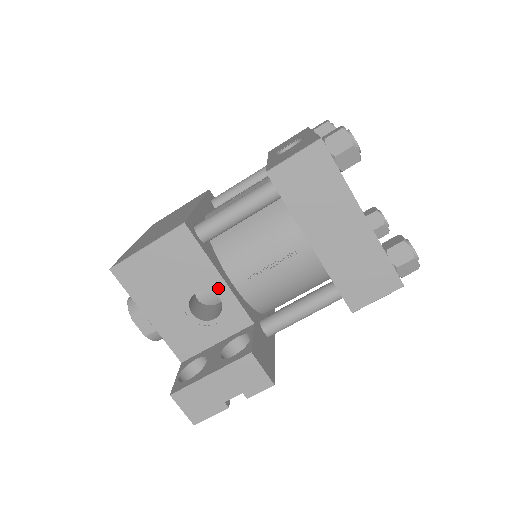
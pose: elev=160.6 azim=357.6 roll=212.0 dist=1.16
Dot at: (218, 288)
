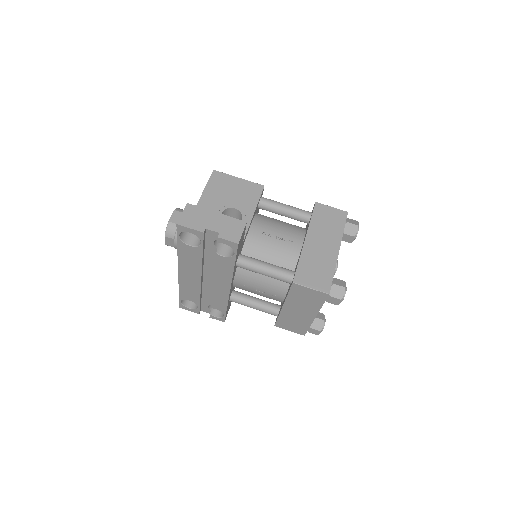
Dot at: (247, 216)
